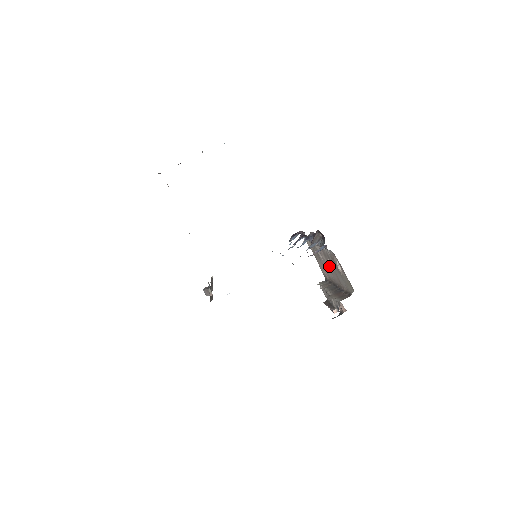
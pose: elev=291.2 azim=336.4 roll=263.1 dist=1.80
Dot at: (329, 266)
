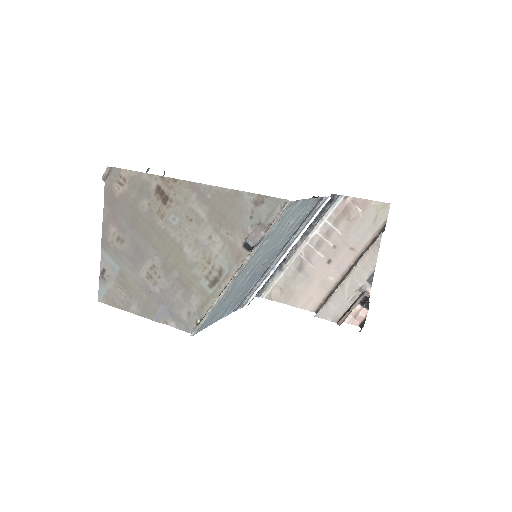
Dot at: (329, 255)
